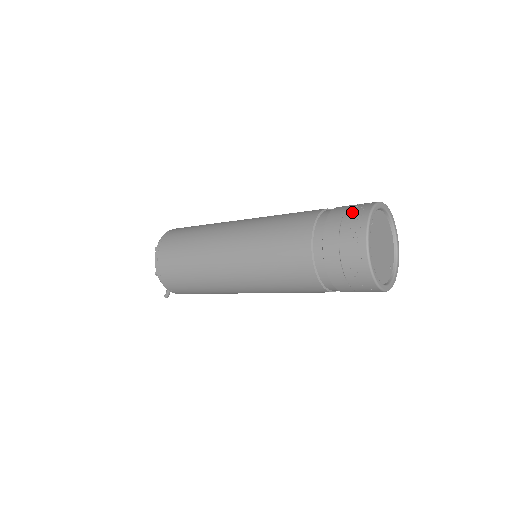
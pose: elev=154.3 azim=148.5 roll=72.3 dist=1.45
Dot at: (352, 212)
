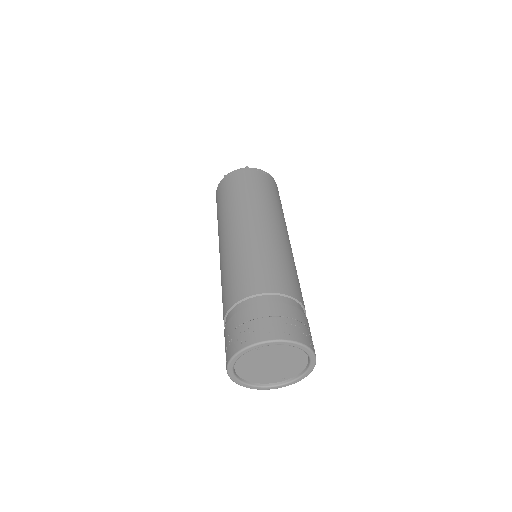
Dot at: (256, 326)
